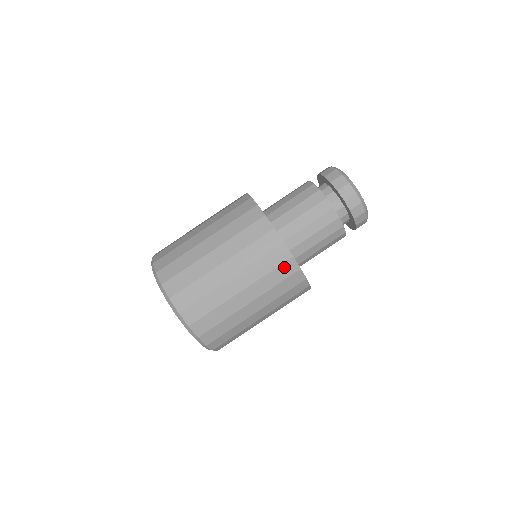
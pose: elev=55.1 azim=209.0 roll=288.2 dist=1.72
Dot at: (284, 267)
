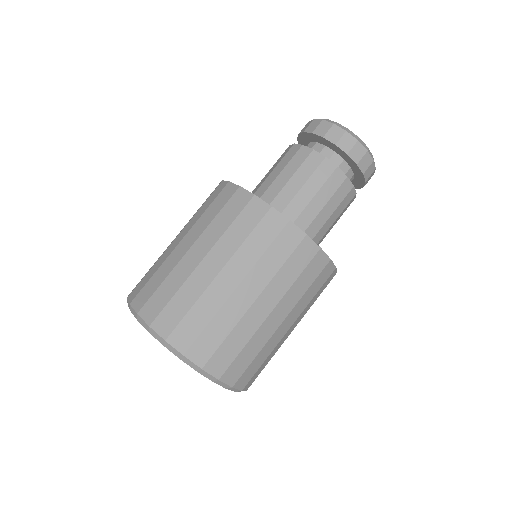
Dot at: (327, 281)
